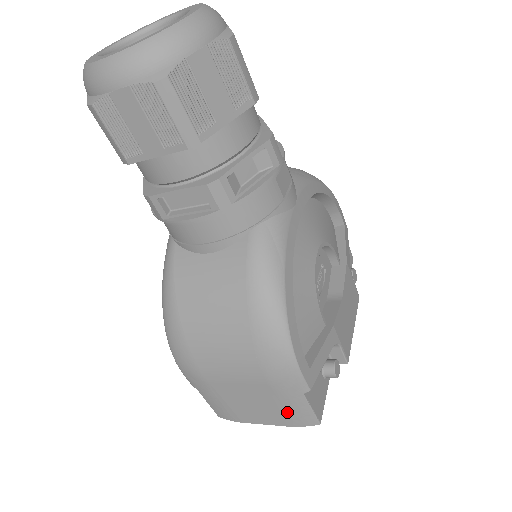
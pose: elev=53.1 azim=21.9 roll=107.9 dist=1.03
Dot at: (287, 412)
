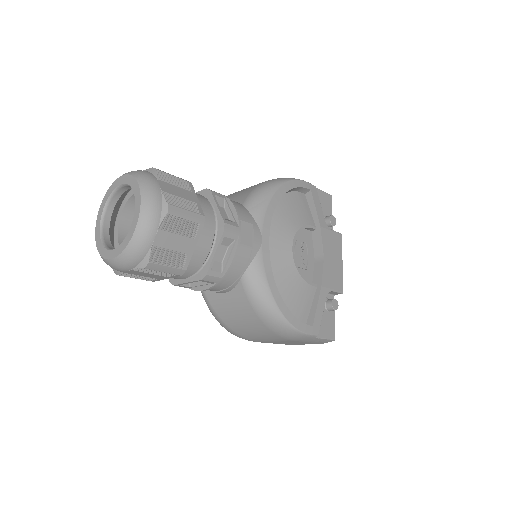
Dot at: occluded
